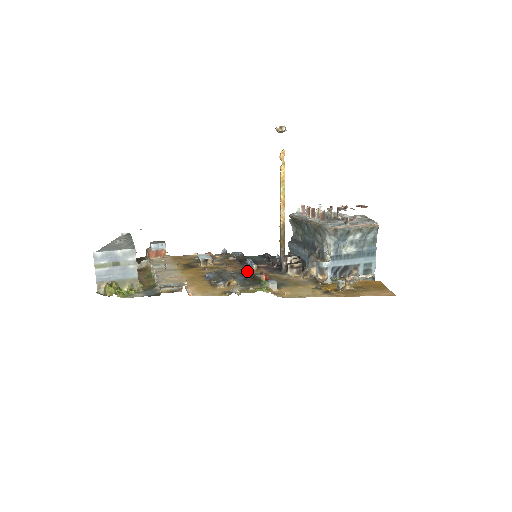
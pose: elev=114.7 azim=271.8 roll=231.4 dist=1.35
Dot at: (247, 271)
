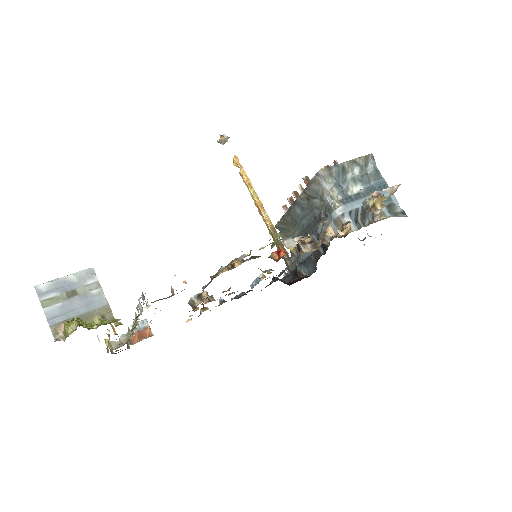
Dot at: occluded
